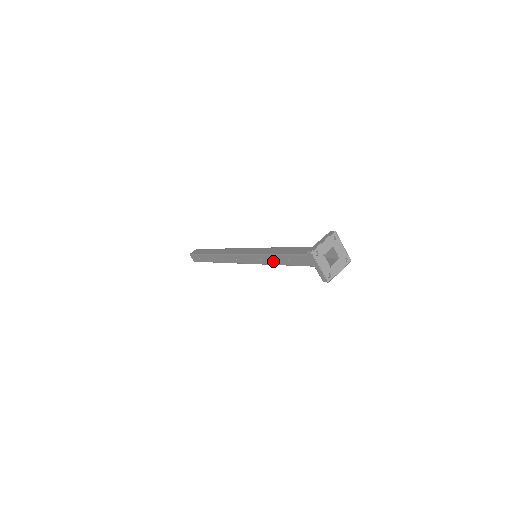
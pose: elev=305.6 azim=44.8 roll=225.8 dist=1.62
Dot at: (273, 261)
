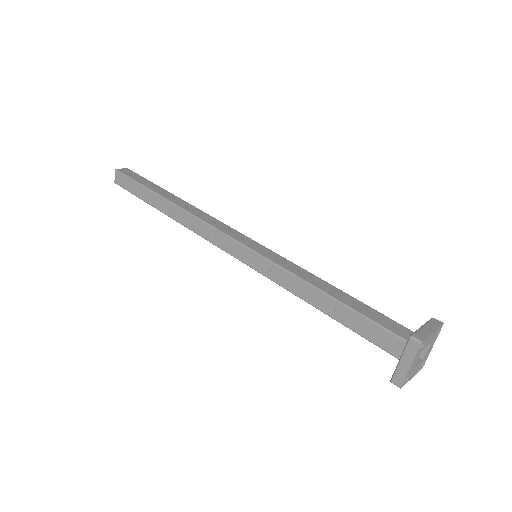
Dot at: (296, 288)
